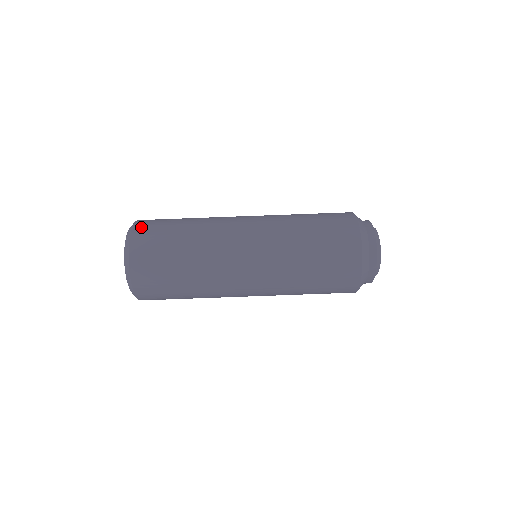
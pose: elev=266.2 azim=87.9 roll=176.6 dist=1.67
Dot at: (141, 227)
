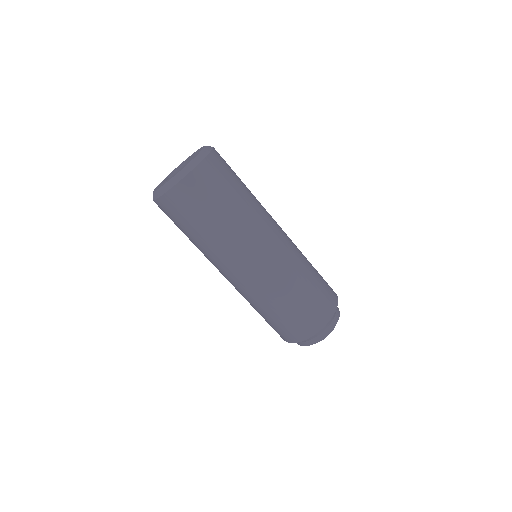
Dot at: (191, 184)
